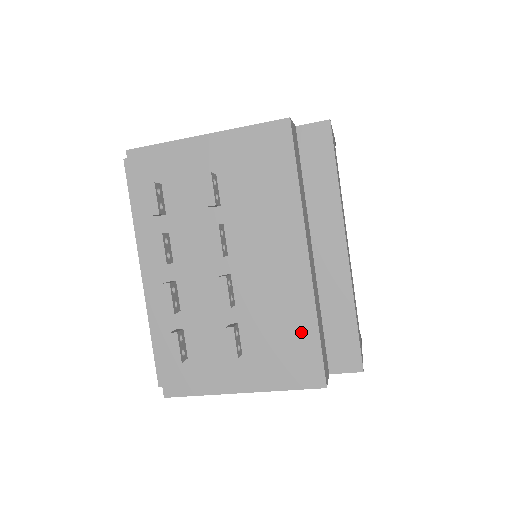
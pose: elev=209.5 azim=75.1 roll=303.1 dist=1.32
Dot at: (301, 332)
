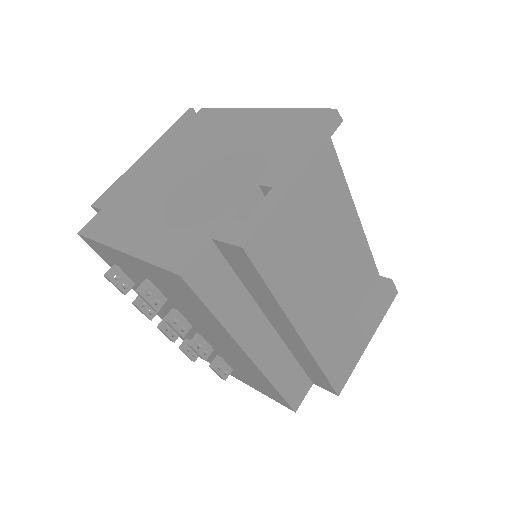
Dot at: (265, 385)
